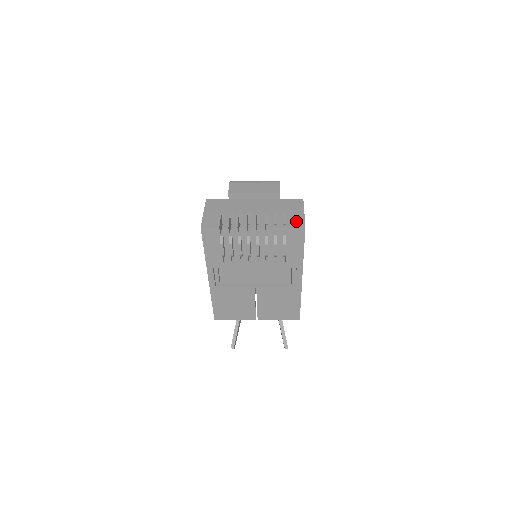
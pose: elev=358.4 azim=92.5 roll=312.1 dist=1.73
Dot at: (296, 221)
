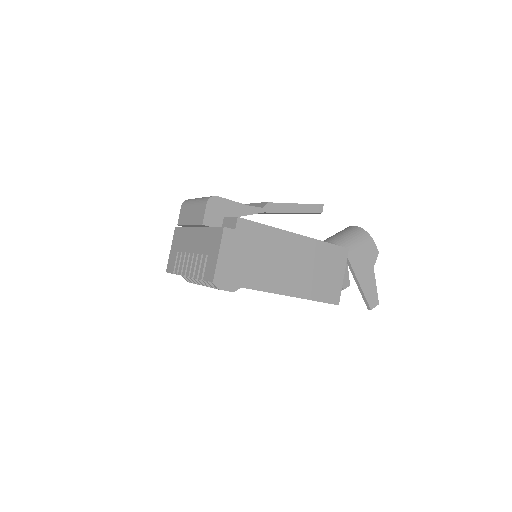
Dot at: (210, 270)
